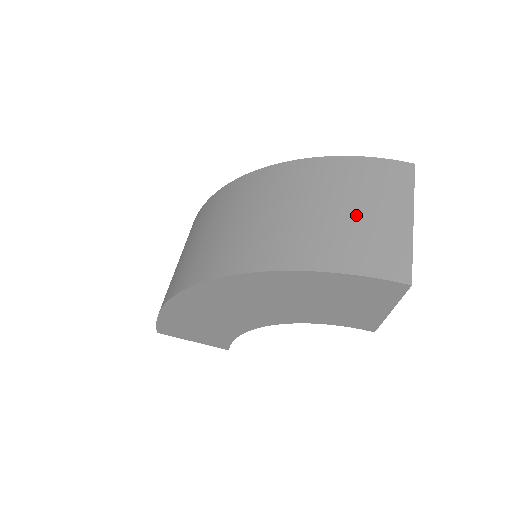
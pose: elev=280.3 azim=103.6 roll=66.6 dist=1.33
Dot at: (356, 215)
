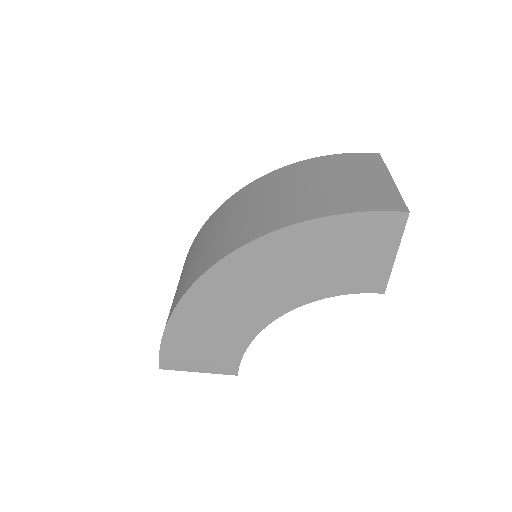
Dot at: (344, 182)
